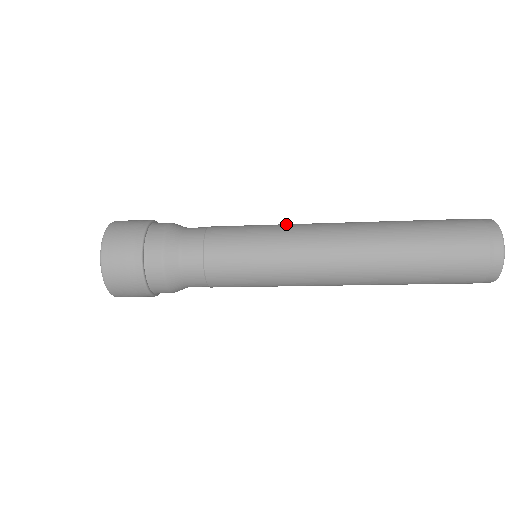
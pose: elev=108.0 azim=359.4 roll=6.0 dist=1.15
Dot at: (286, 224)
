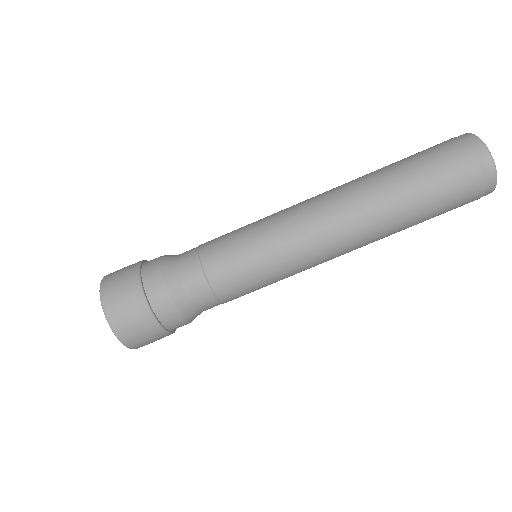
Dot at: (279, 227)
